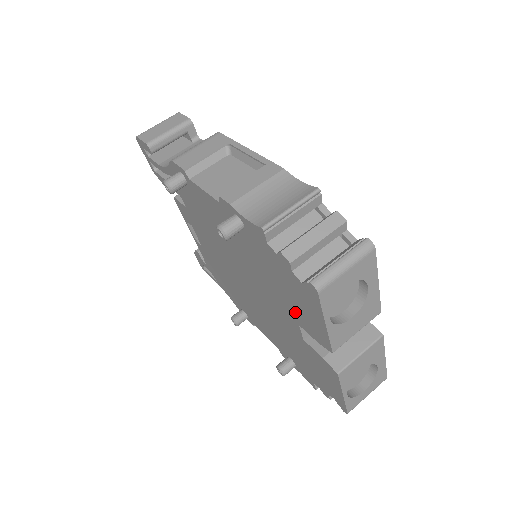
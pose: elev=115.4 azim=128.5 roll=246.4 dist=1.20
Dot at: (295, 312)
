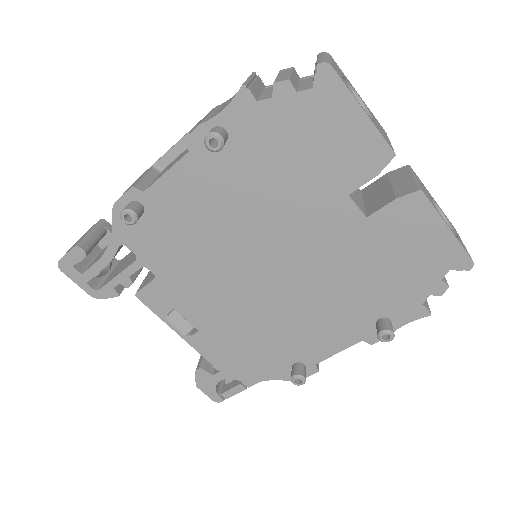
Dot at: (334, 175)
